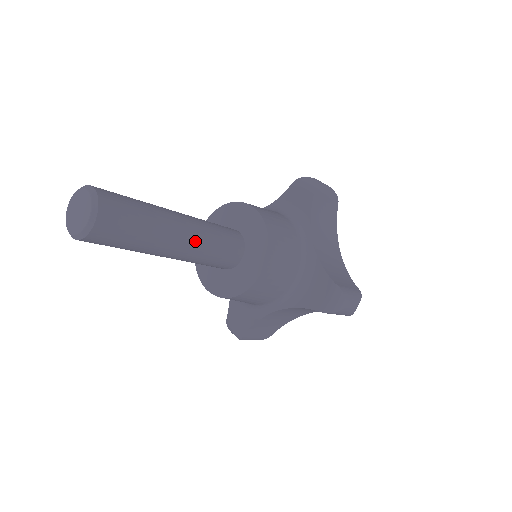
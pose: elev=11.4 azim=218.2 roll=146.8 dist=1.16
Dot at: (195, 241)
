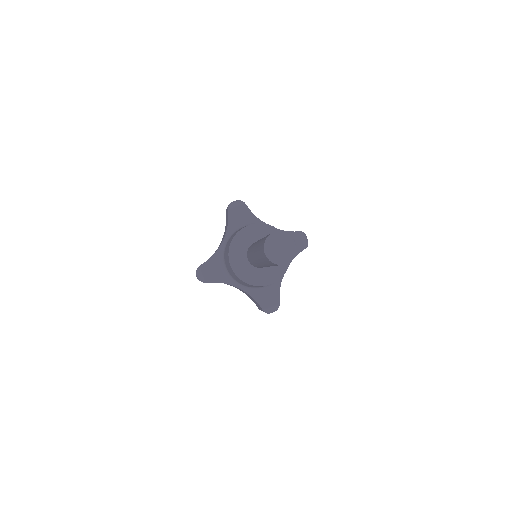
Dot at: occluded
